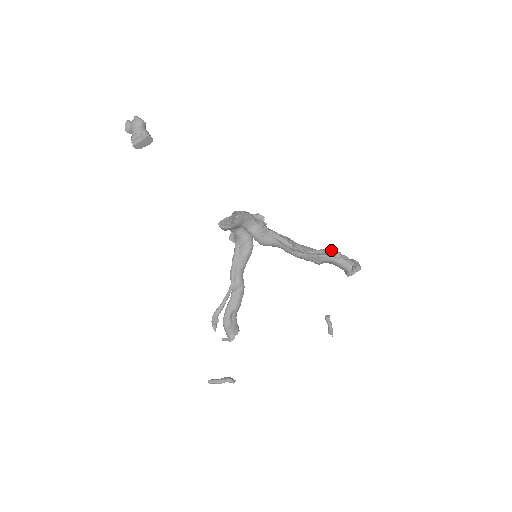
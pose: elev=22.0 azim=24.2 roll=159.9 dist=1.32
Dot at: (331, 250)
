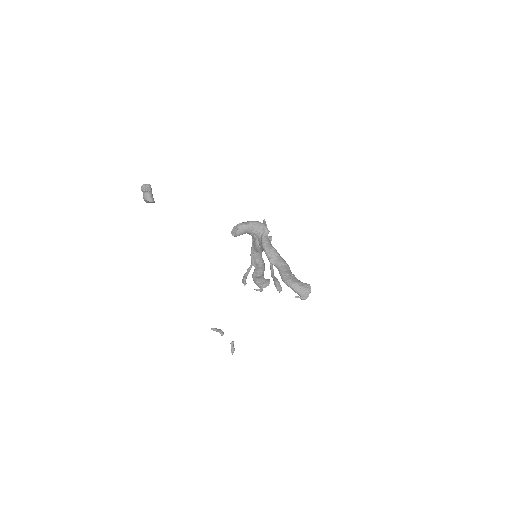
Dot at: (276, 284)
